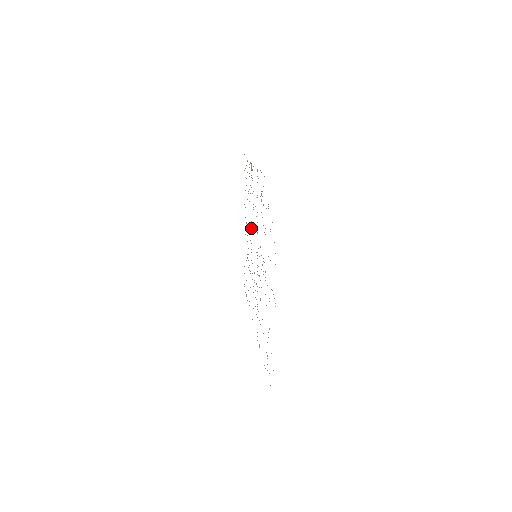
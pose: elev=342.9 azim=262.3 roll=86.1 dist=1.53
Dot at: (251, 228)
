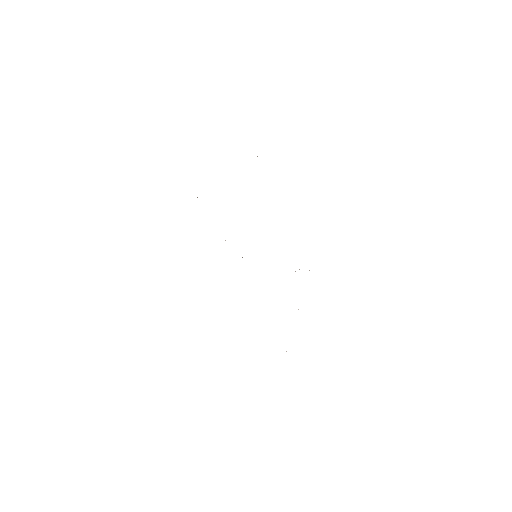
Dot at: occluded
